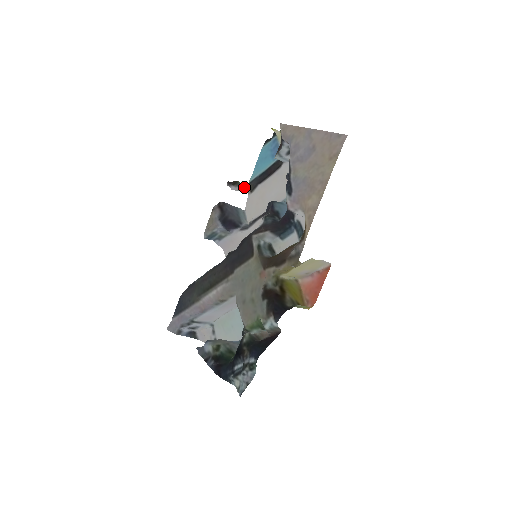
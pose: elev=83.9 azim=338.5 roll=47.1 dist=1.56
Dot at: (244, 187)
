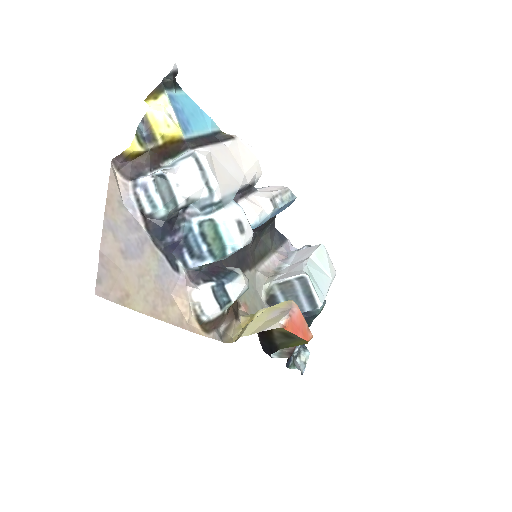
Dot at: occluded
